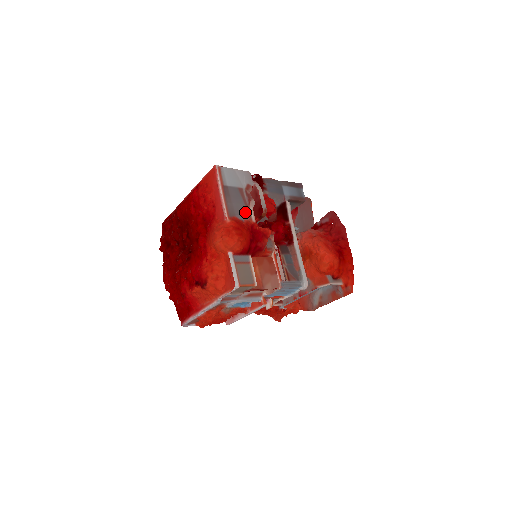
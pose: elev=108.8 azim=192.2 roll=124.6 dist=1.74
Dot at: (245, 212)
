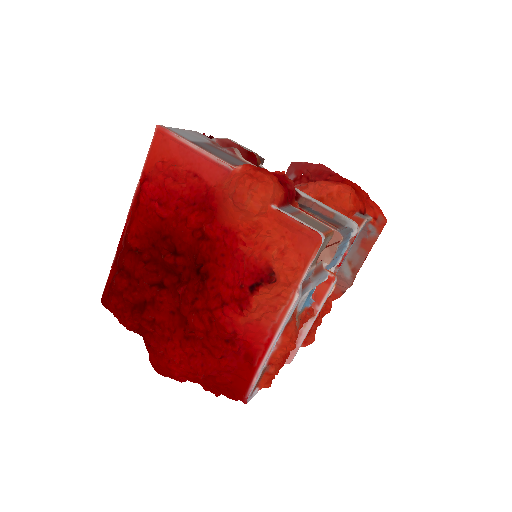
Dot at: (240, 162)
